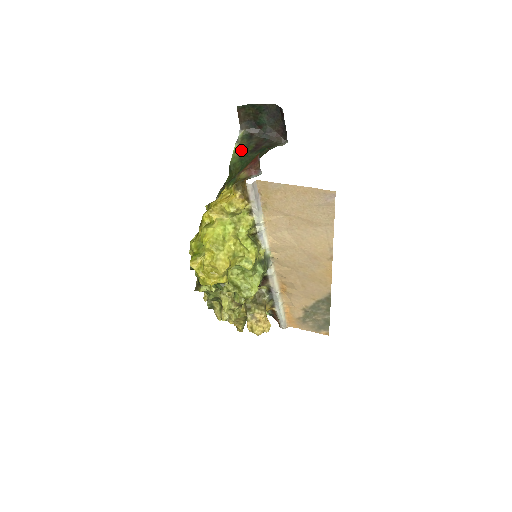
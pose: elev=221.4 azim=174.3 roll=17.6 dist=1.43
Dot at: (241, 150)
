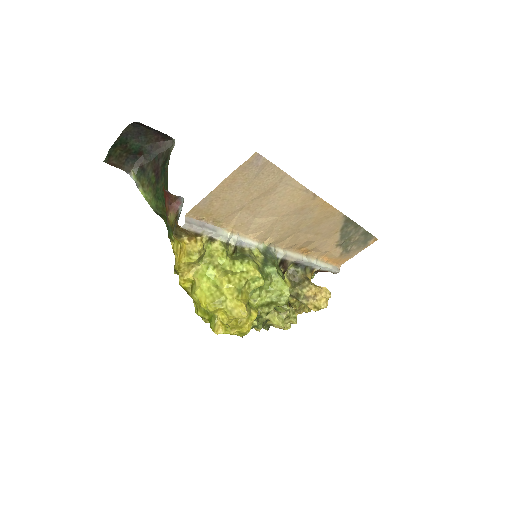
Dot at: (148, 190)
